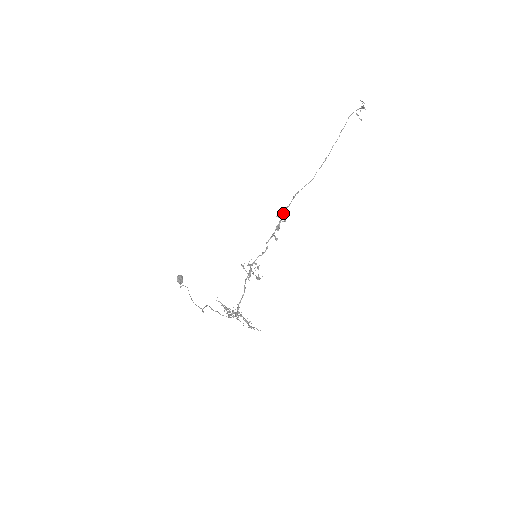
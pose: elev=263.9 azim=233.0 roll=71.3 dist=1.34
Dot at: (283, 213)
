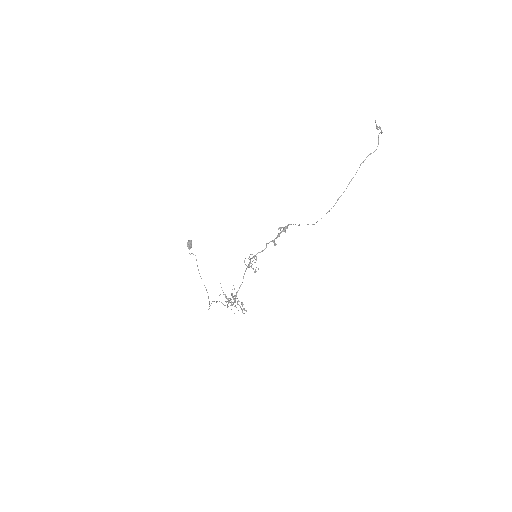
Dot at: (284, 227)
